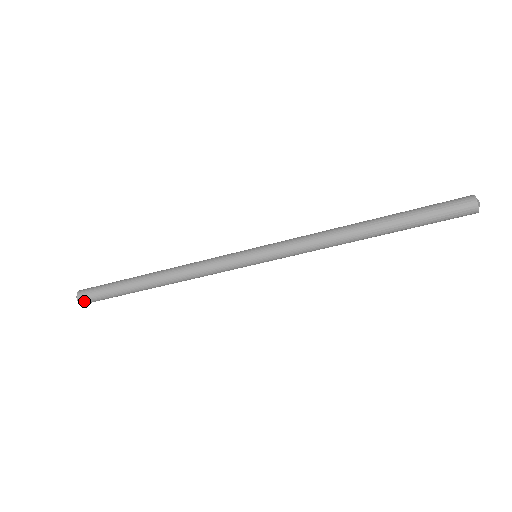
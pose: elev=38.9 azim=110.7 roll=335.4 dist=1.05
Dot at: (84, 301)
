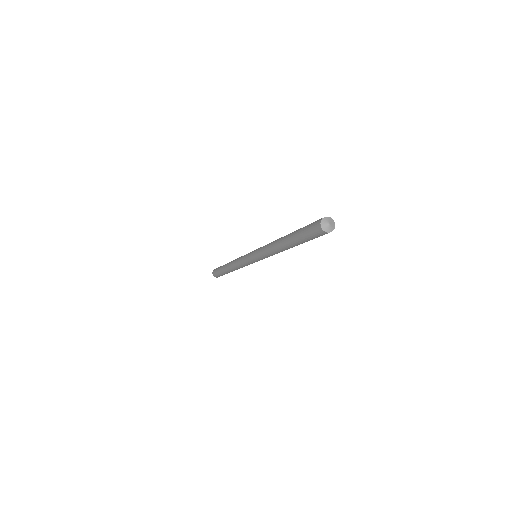
Dot at: (214, 275)
